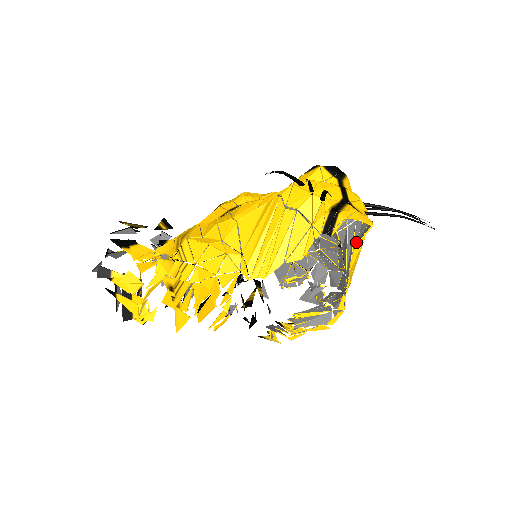
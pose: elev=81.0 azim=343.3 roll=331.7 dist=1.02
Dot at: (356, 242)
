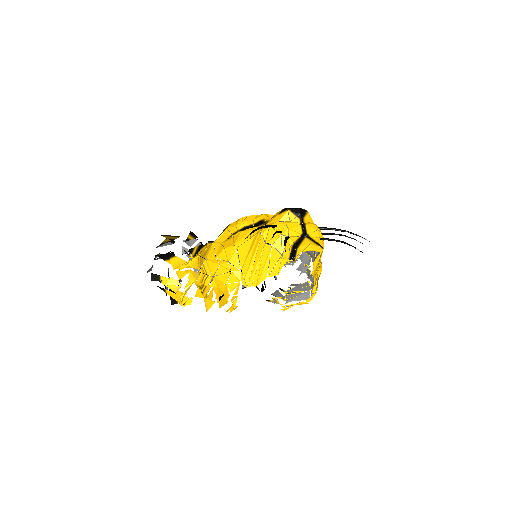
Dot at: (314, 259)
